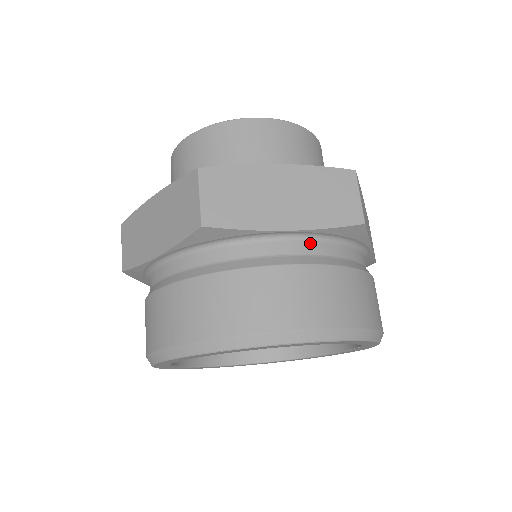
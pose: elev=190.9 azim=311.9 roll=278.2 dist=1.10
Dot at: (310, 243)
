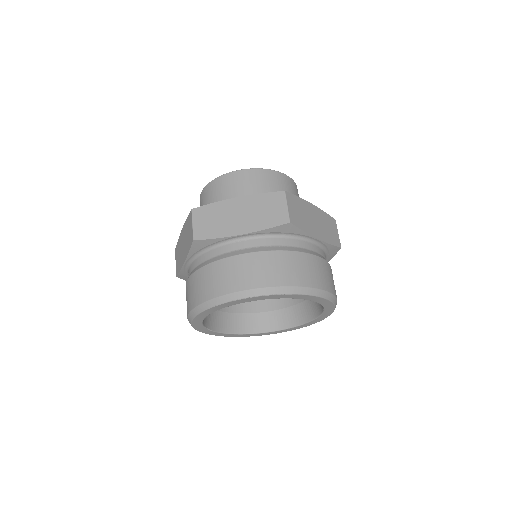
Dot at: (259, 240)
